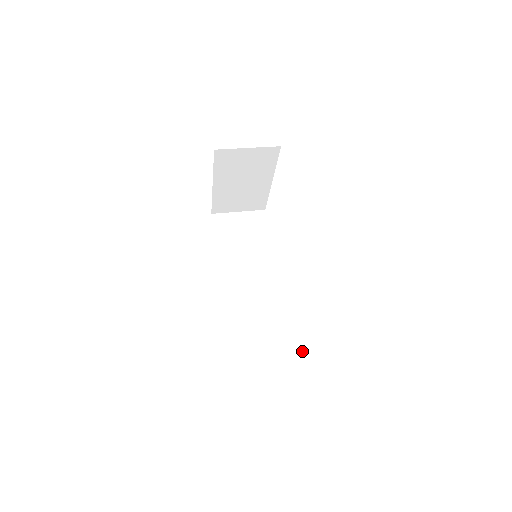
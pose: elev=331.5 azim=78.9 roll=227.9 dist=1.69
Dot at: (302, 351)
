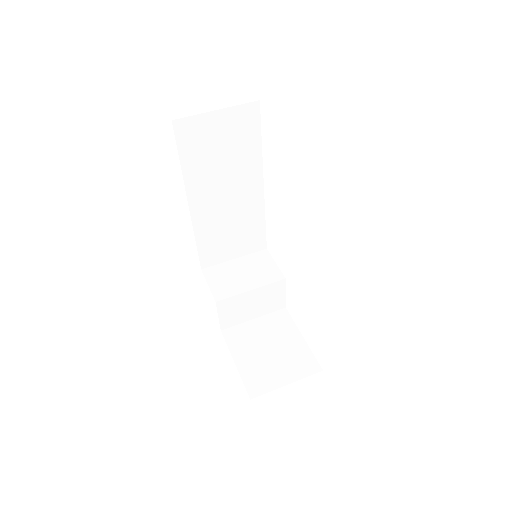
Dot at: (285, 306)
